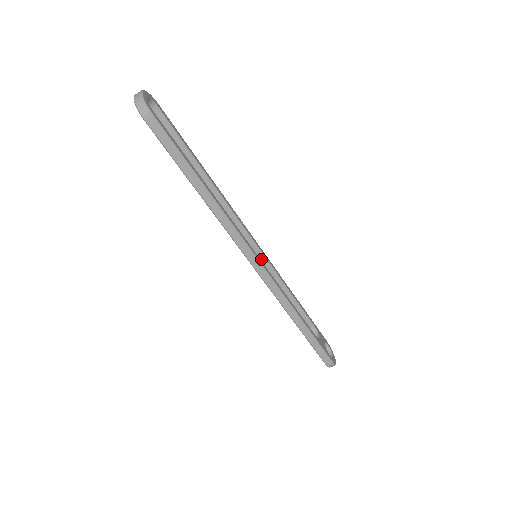
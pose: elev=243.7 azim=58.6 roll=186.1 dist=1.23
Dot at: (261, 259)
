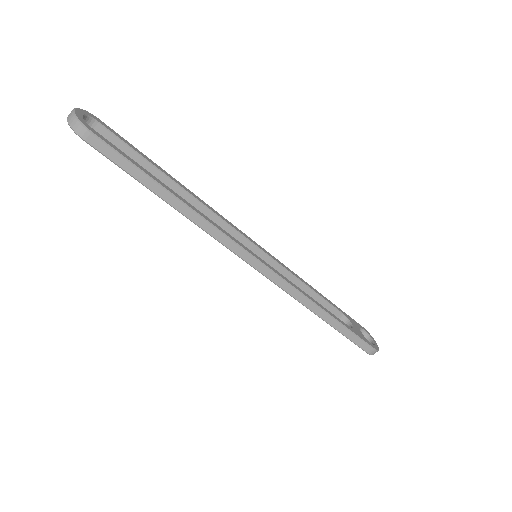
Dot at: (263, 258)
